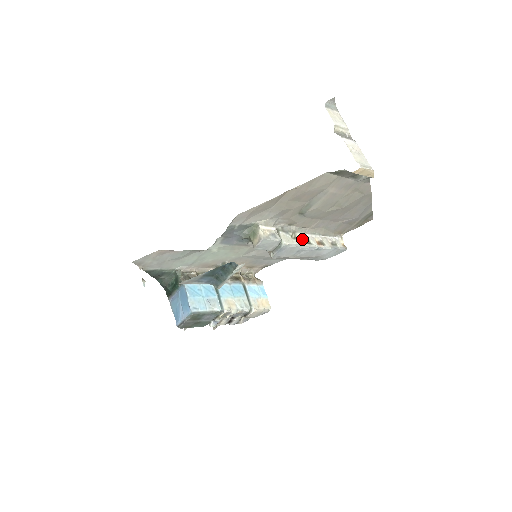
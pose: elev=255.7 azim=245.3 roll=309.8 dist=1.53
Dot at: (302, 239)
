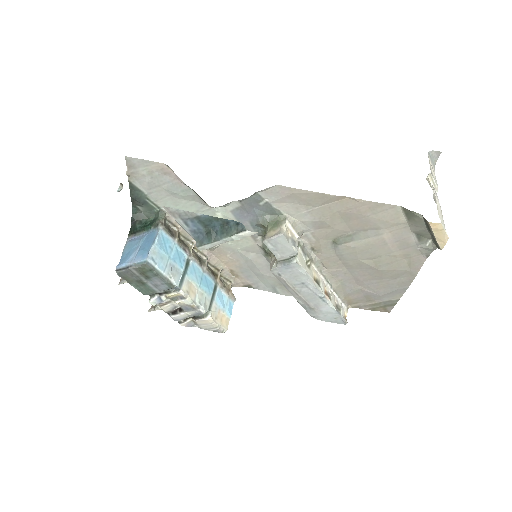
Dot at: (314, 274)
